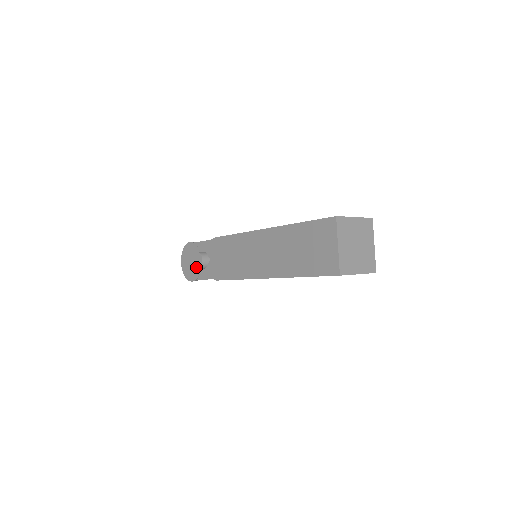
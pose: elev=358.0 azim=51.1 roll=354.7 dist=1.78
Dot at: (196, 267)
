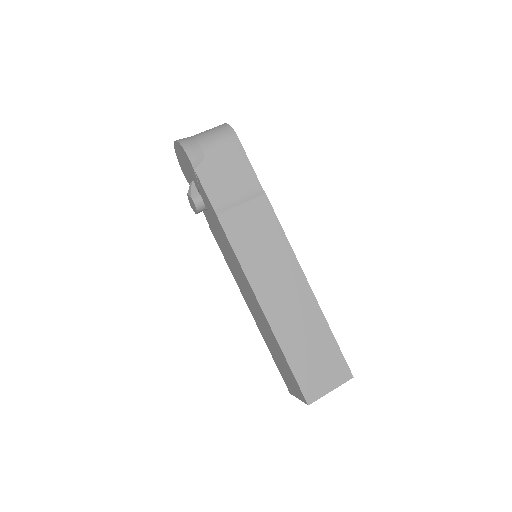
Dot at: (189, 202)
